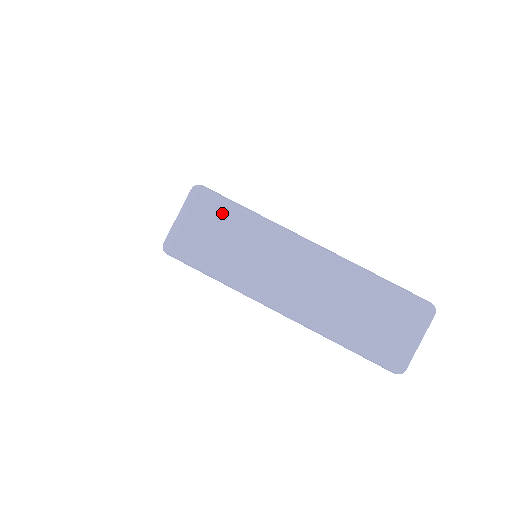
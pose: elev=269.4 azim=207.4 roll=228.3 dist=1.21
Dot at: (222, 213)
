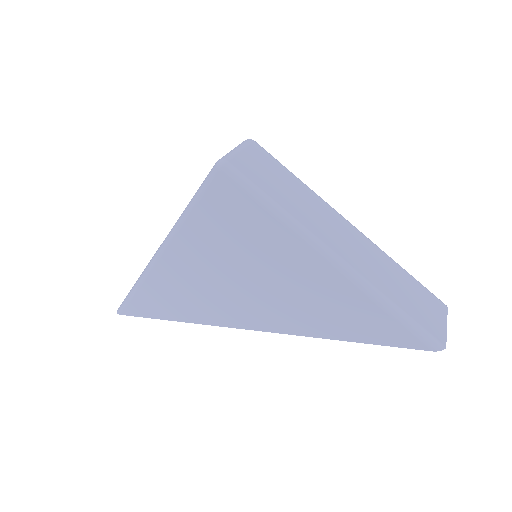
Dot at: (276, 165)
